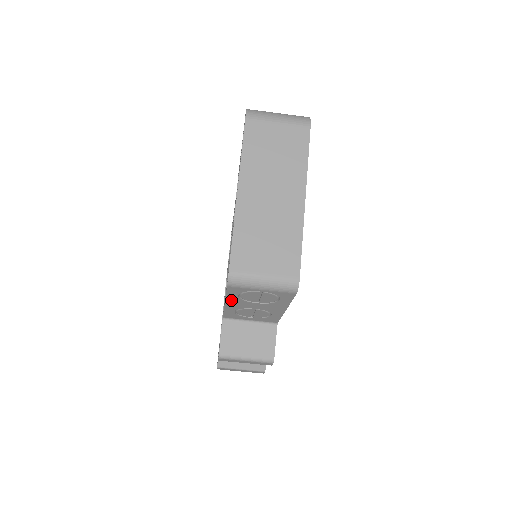
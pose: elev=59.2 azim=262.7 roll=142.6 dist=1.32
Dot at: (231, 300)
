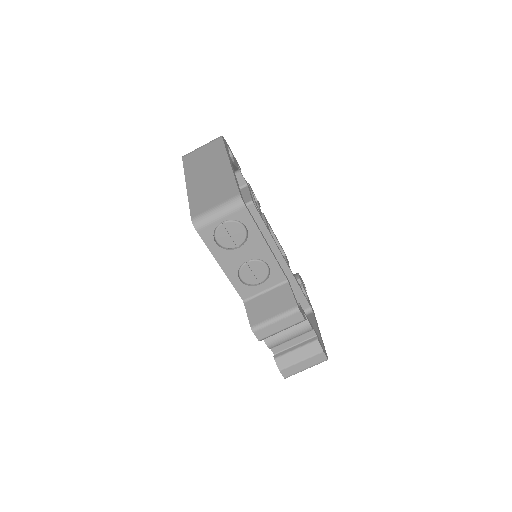
Dot at: (219, 257)
